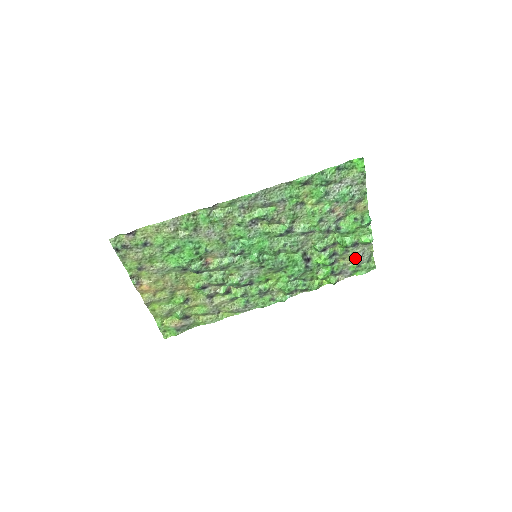
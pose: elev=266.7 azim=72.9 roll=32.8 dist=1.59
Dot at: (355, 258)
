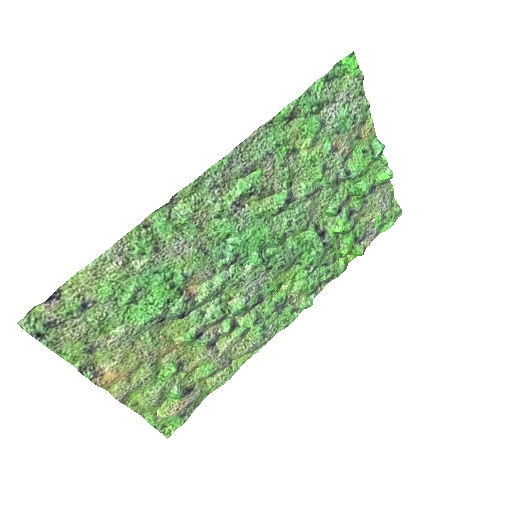
Dot at: (376, 208)
